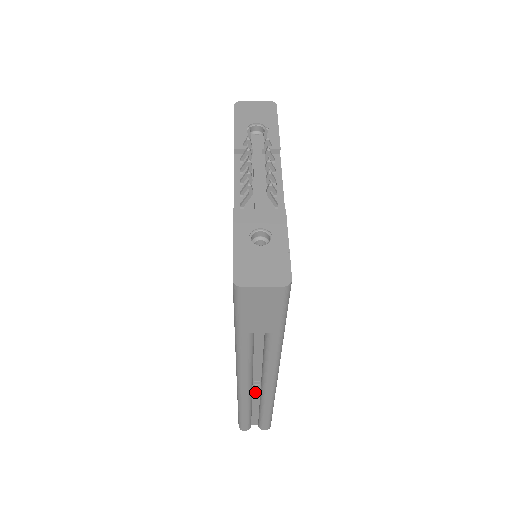
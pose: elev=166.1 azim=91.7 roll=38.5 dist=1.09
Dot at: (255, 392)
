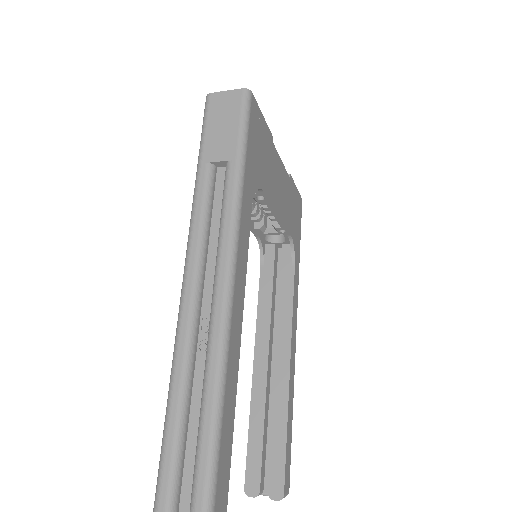
Dot at: (200, 360)
